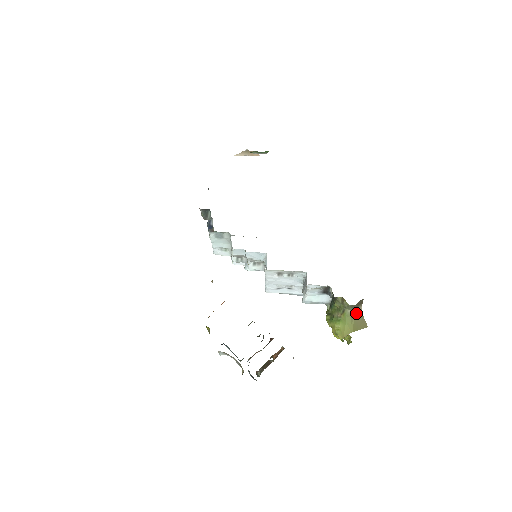
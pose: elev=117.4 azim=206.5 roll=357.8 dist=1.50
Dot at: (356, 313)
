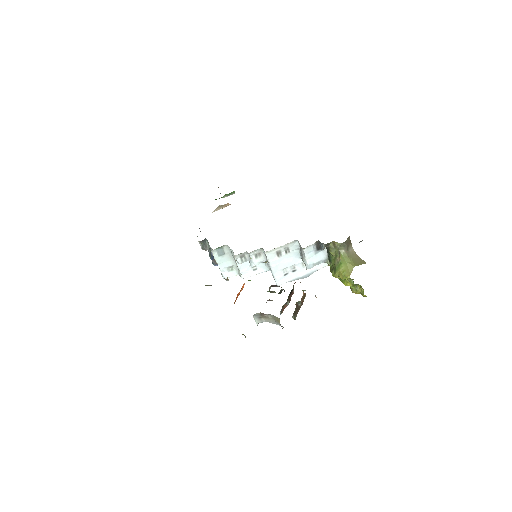
Dot at: (351, 253)
